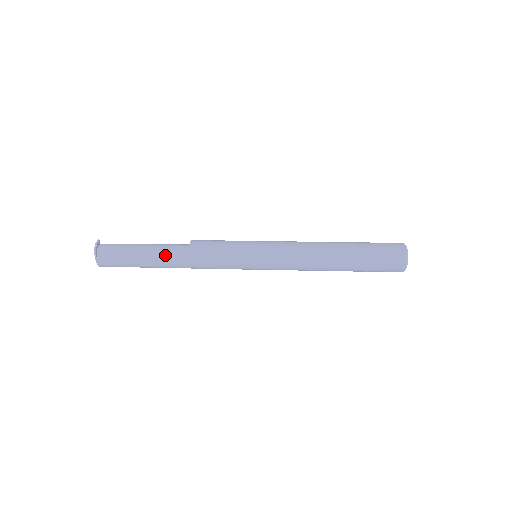
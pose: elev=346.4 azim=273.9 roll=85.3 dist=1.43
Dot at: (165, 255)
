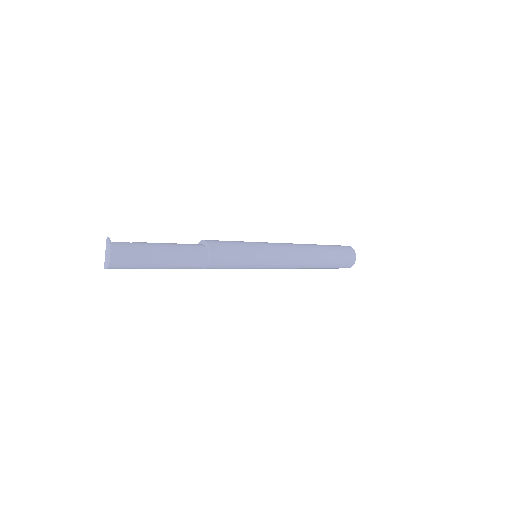
Dot at: (186, 255)
